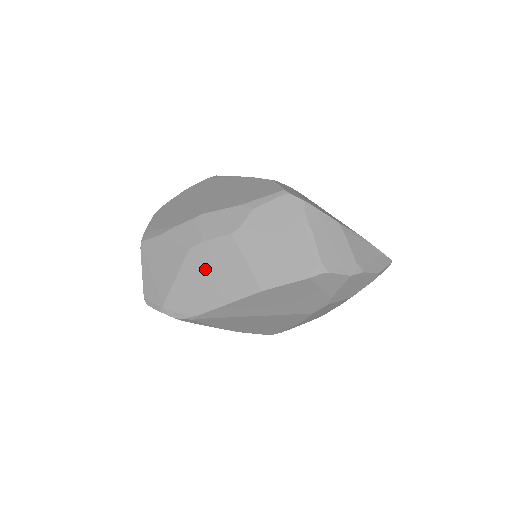
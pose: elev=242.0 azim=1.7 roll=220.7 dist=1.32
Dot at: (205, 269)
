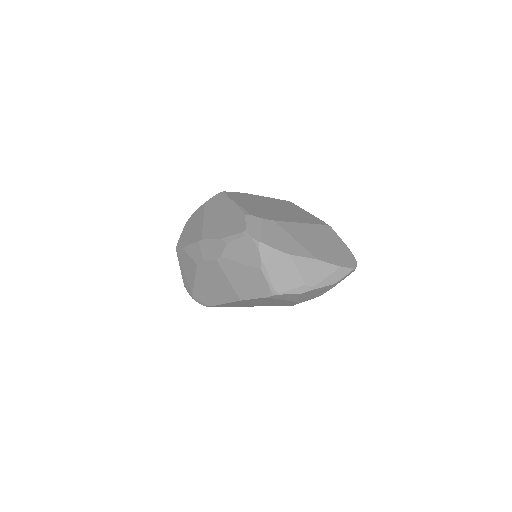
Dot at: (208, 279)
